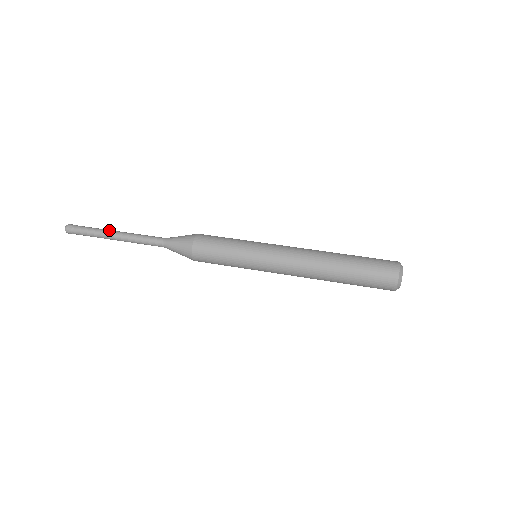
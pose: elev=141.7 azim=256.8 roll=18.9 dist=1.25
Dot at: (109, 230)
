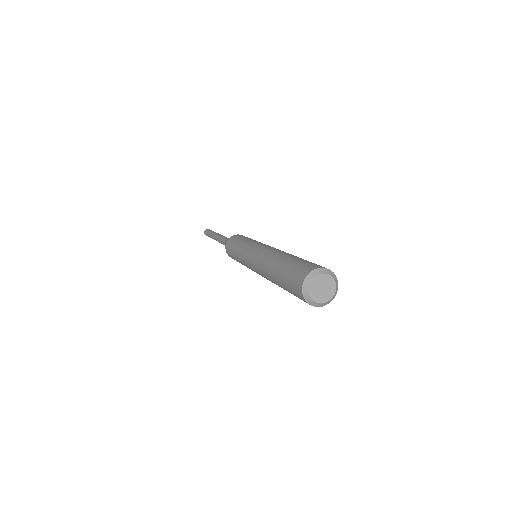
Dot at: occluded
